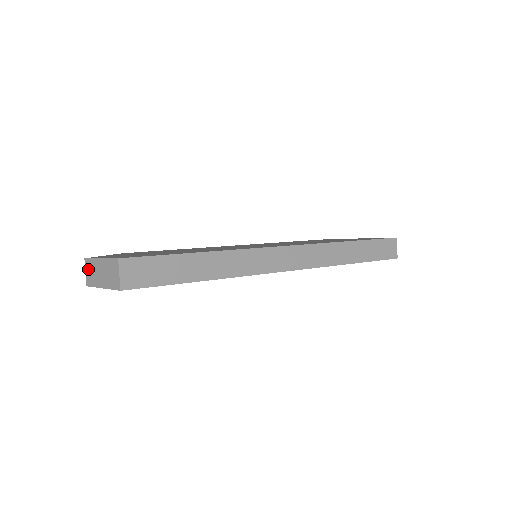
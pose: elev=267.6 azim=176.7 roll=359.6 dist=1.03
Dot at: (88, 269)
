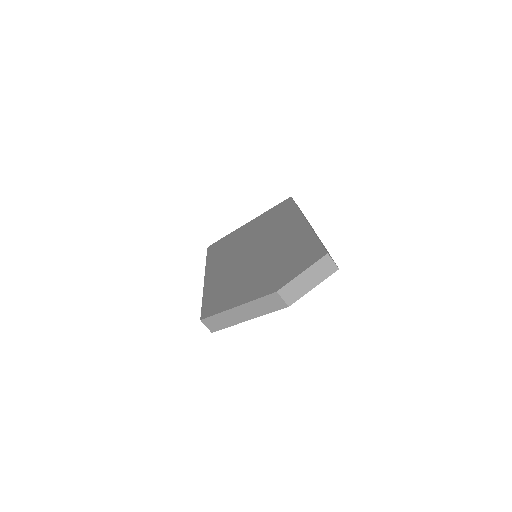
Dot at: (287, 293)
